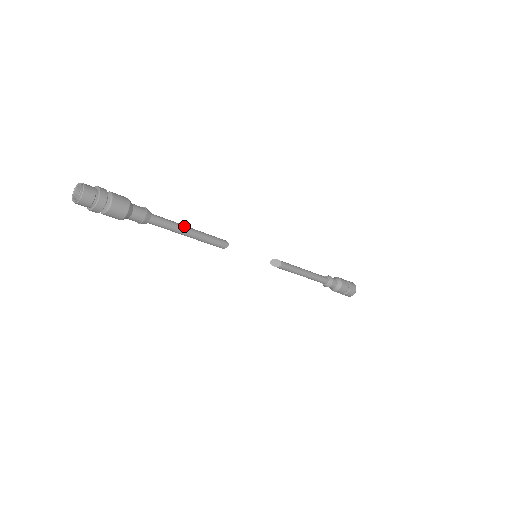
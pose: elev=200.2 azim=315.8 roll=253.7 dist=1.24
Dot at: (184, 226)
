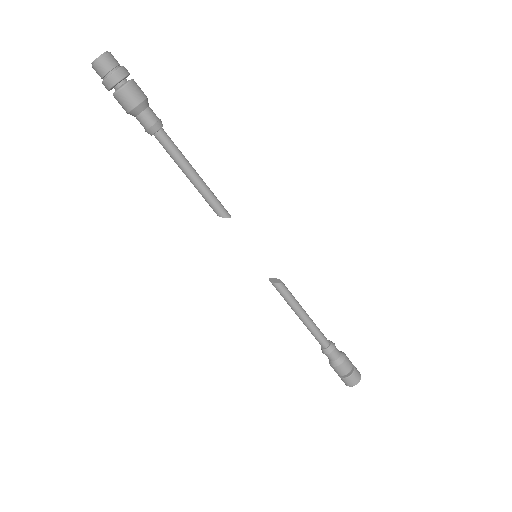
Dot at: (190, 165)
